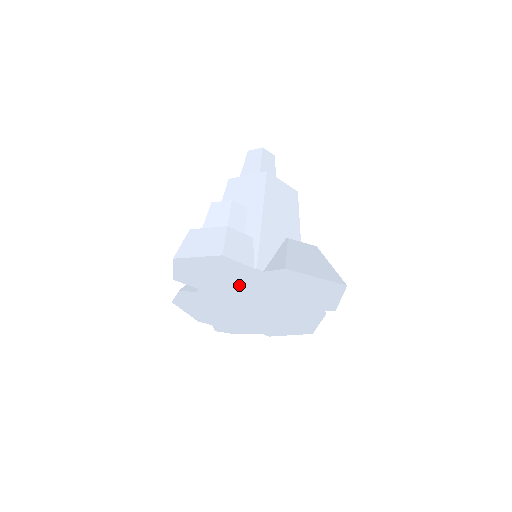
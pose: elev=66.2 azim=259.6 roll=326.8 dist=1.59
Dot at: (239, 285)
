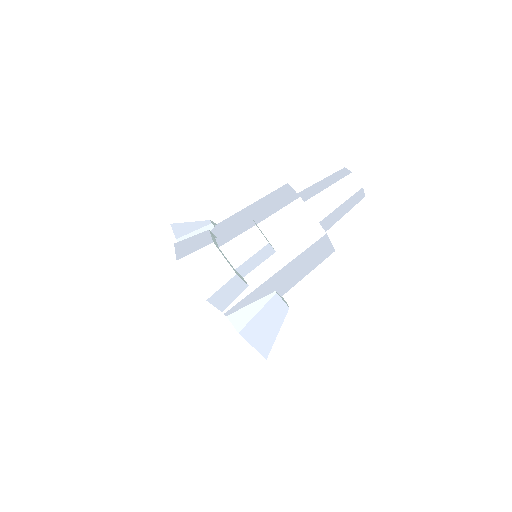
Dot at: occluded
